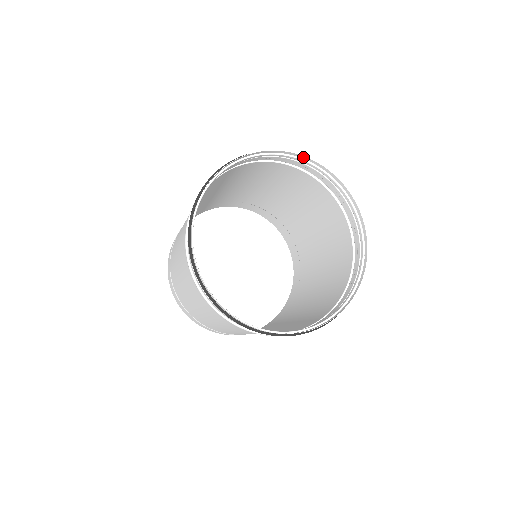
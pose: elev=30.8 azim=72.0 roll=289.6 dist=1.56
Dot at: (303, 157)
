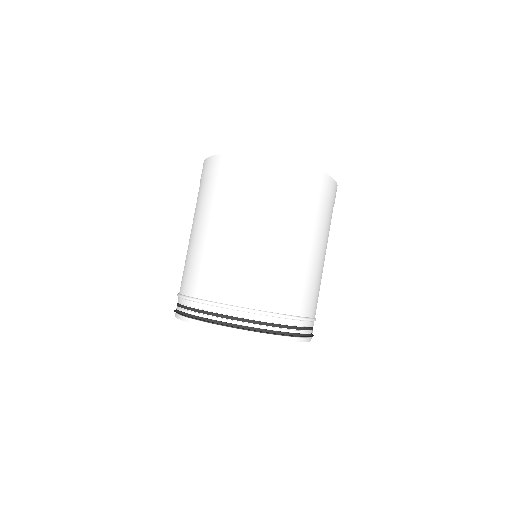
Dot at: (215, 327)
